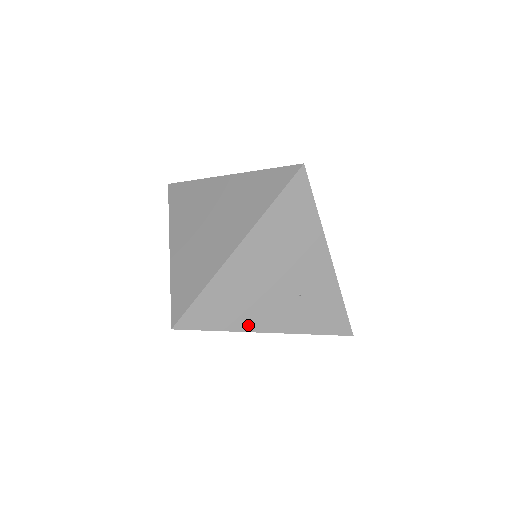
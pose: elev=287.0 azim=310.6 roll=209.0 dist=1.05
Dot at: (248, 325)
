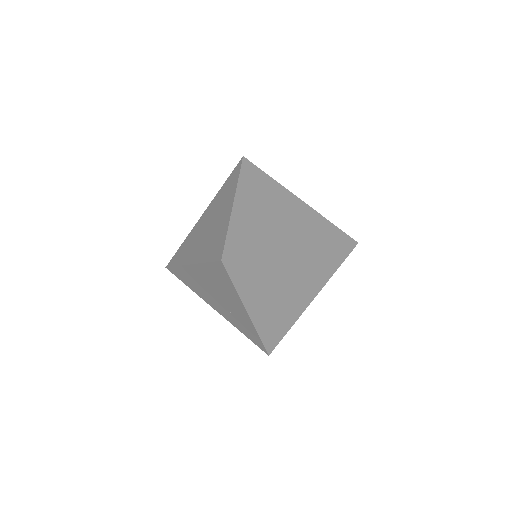
Dot at: (203, 298)
